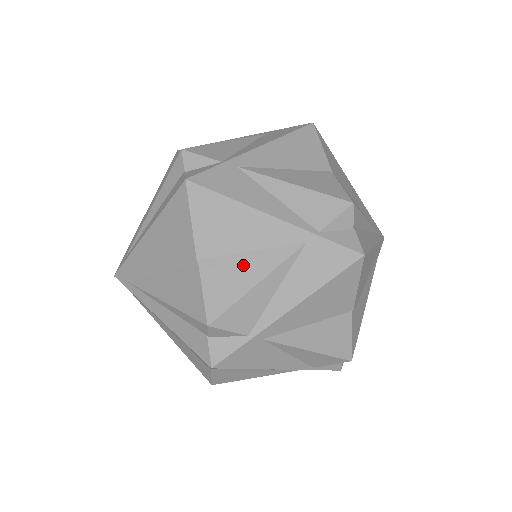
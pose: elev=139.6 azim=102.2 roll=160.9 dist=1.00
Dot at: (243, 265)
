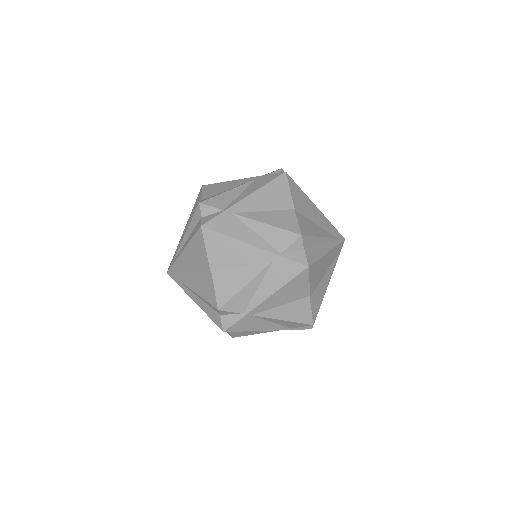
Dot at: (237, 274)
